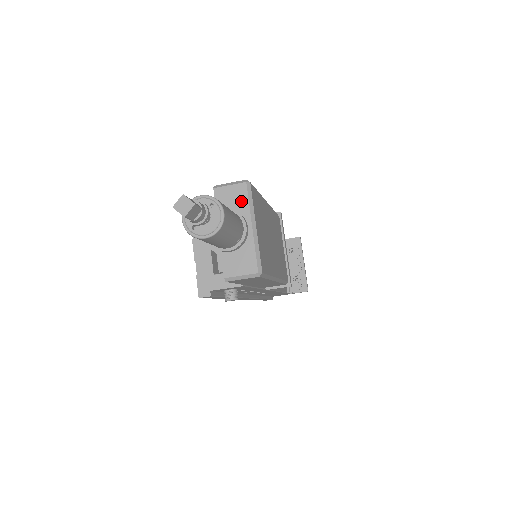
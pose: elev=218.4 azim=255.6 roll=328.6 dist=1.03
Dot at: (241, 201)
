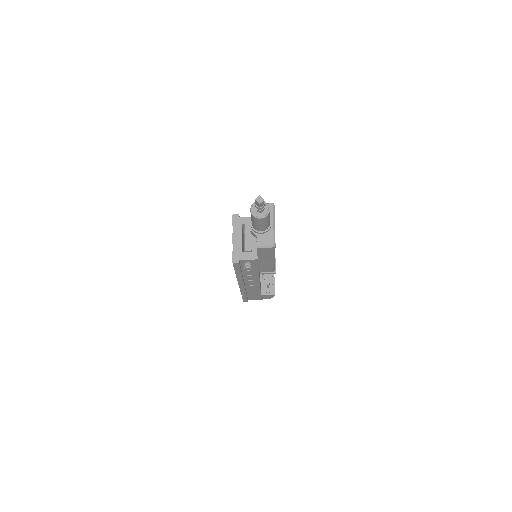
Dot at: occluded
